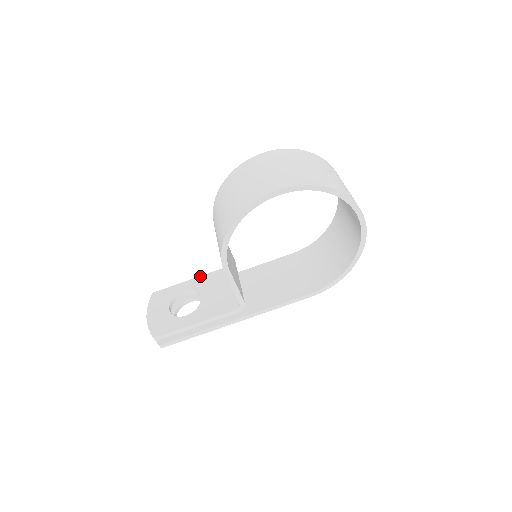
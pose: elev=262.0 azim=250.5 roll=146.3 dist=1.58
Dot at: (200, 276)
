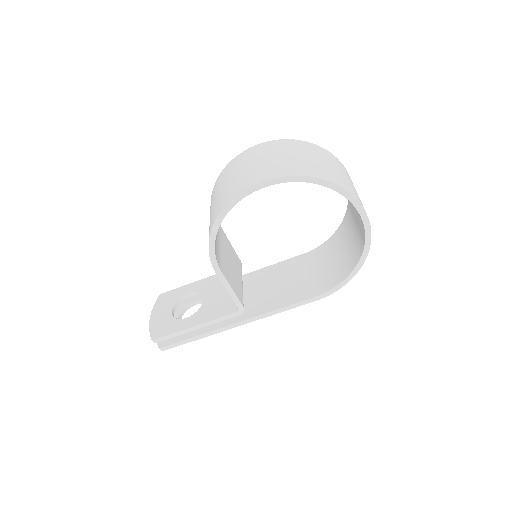
Dot at: (206, 278)
